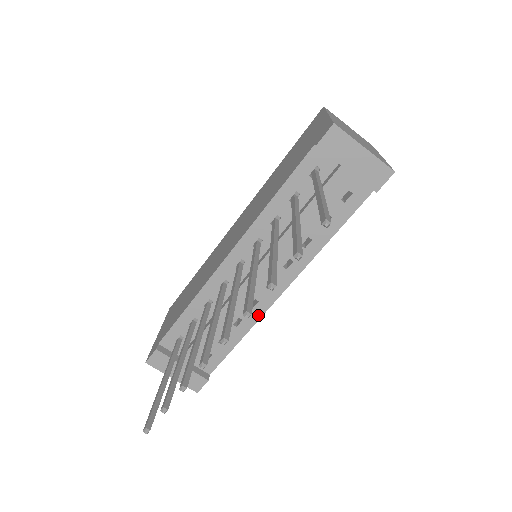
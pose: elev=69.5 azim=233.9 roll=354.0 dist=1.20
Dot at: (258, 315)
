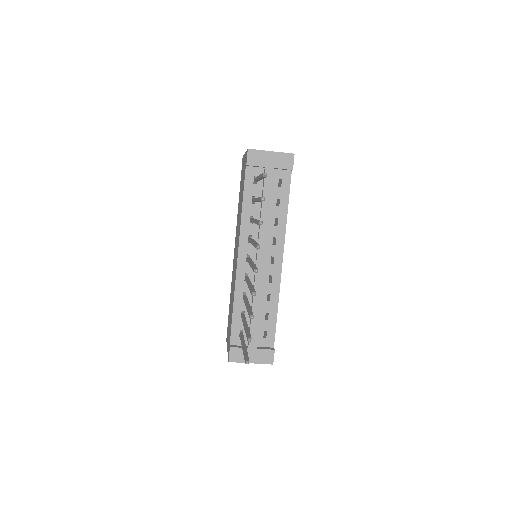
Dot at: (277, 285)
